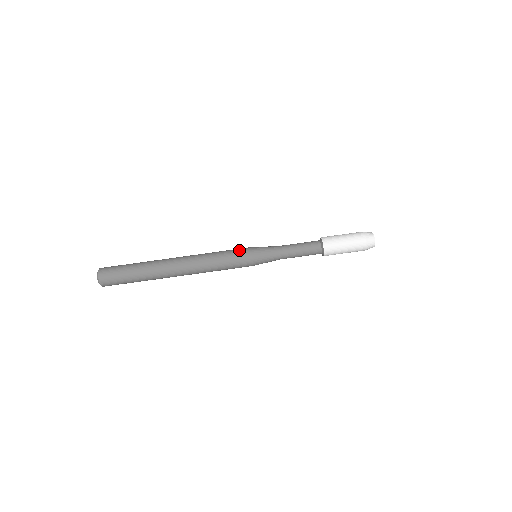
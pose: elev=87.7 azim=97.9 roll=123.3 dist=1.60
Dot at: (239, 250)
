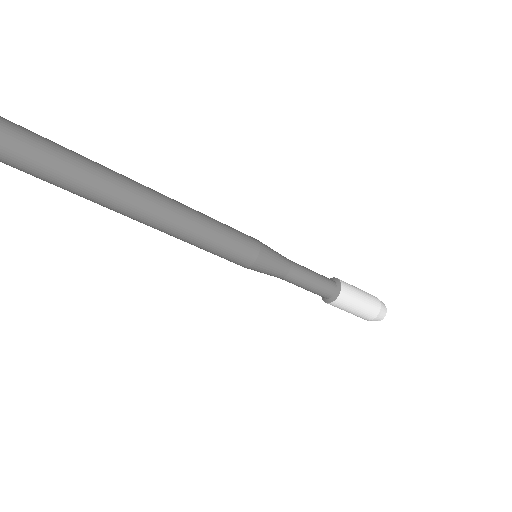
Dot at: (244, 247)
